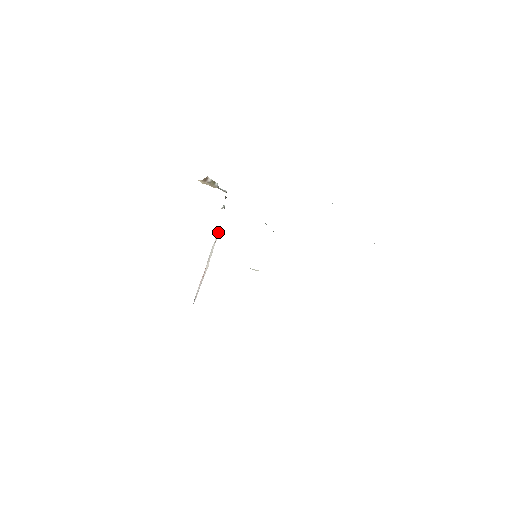
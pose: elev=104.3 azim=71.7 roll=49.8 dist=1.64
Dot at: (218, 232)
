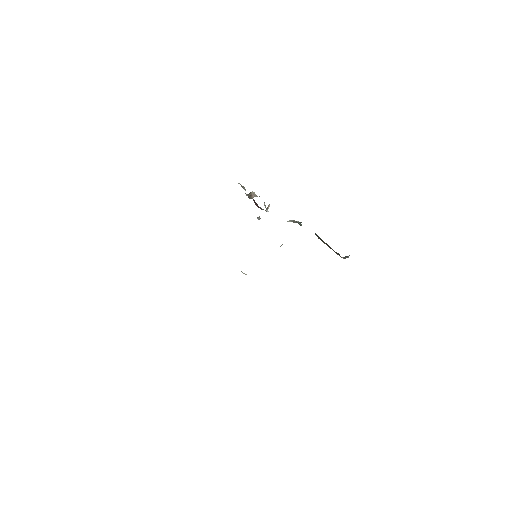
Dot at: occluded
